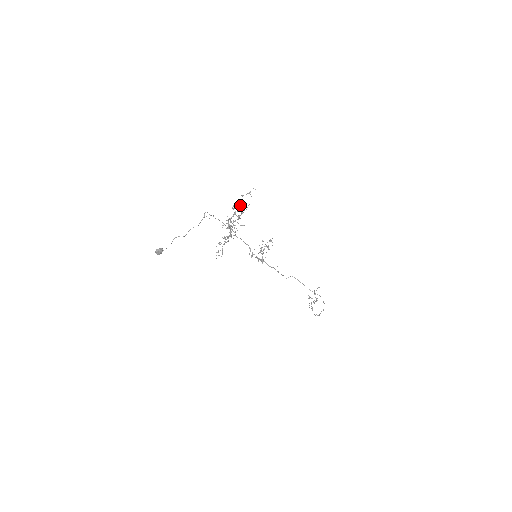
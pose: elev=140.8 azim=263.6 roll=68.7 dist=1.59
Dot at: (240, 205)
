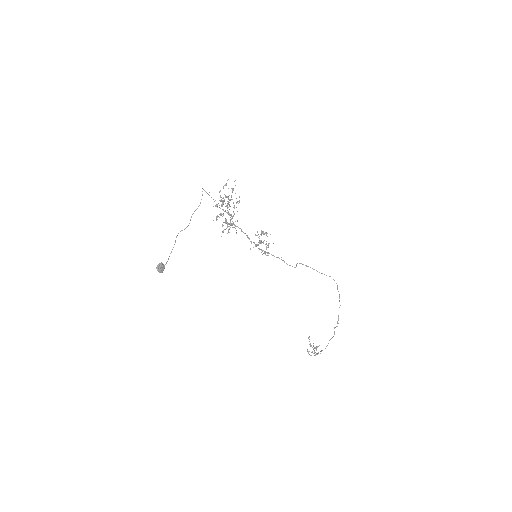
Dot at: occluded
